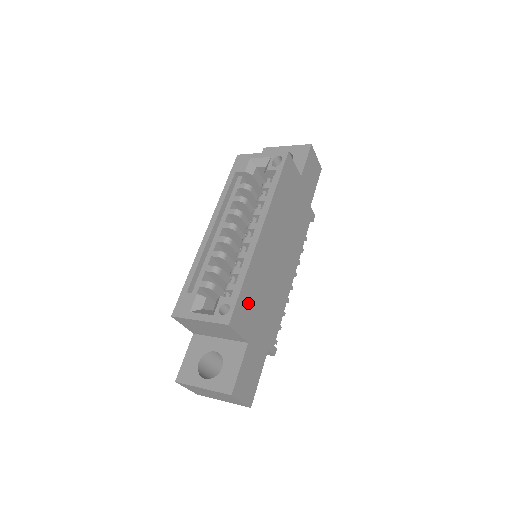
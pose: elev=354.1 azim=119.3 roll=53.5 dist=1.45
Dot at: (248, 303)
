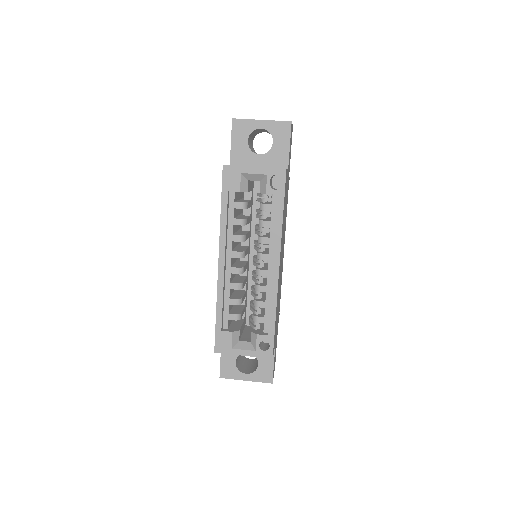
Dot at: occluded
